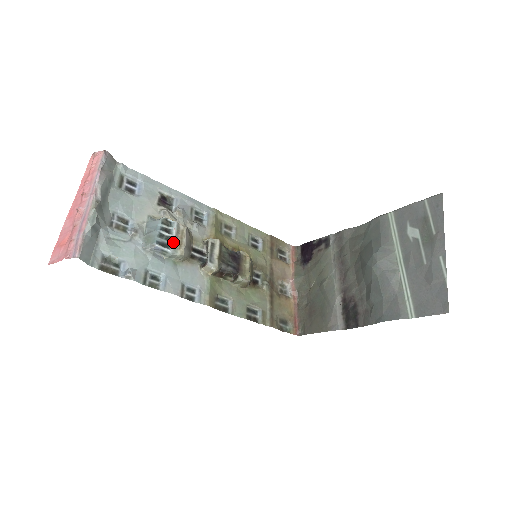
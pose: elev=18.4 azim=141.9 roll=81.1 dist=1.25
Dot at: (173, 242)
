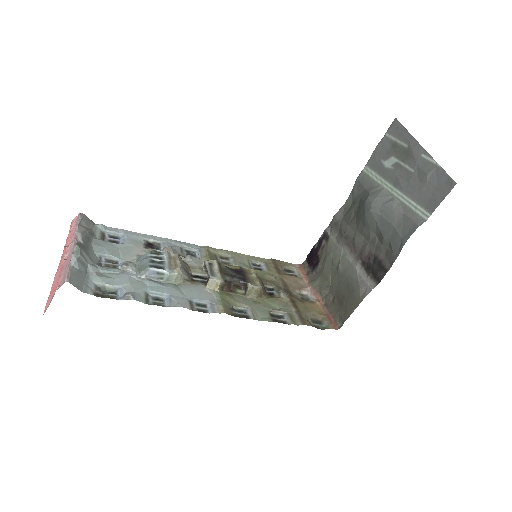
Dot at: (167, 264)
